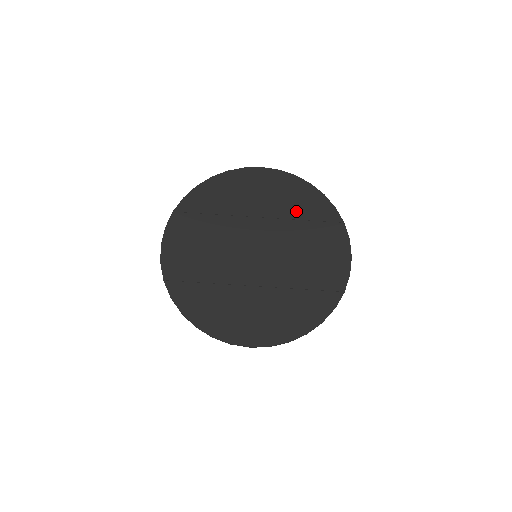
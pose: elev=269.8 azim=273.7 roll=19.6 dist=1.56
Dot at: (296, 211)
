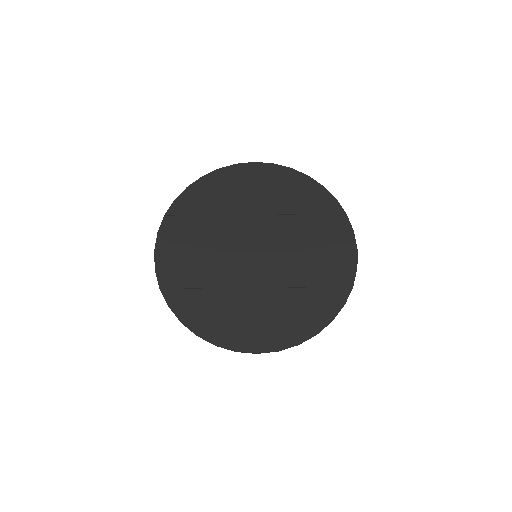
Dot at: (295, 205)
